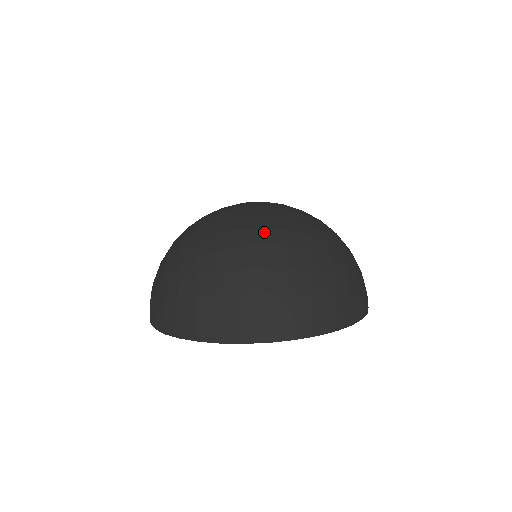
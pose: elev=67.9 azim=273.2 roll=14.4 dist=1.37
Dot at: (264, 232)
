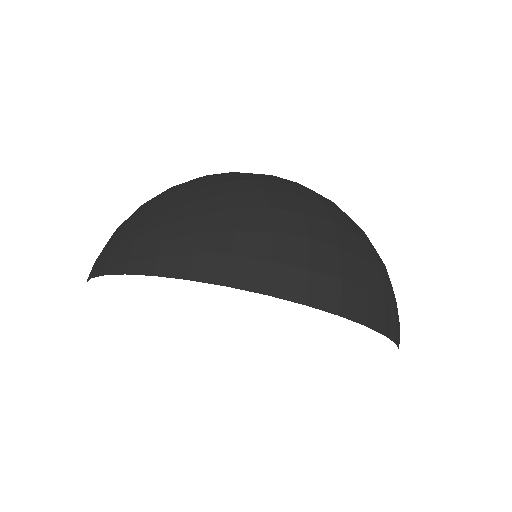
Dot at: (335, 204)
